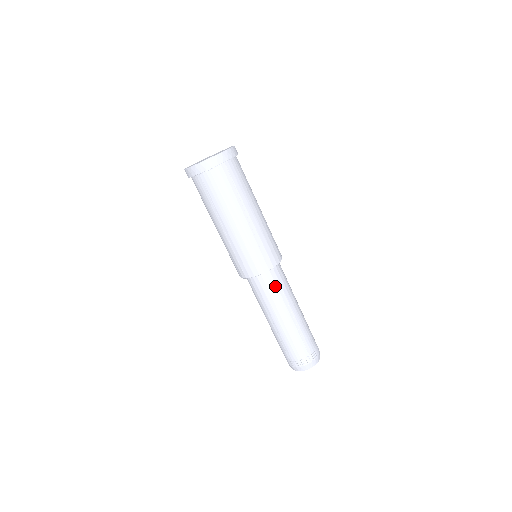
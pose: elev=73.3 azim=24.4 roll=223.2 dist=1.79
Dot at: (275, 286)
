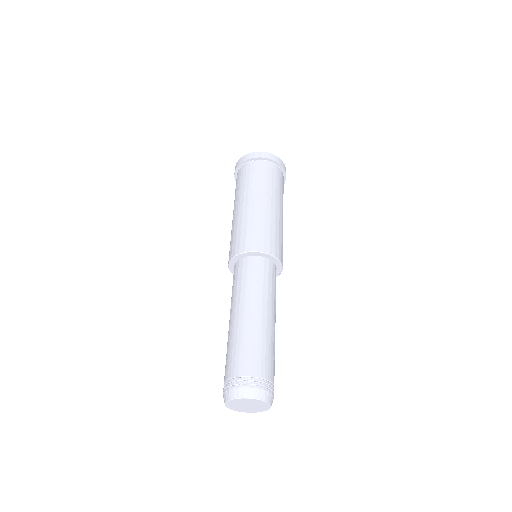
Dot at: (251, 274)
